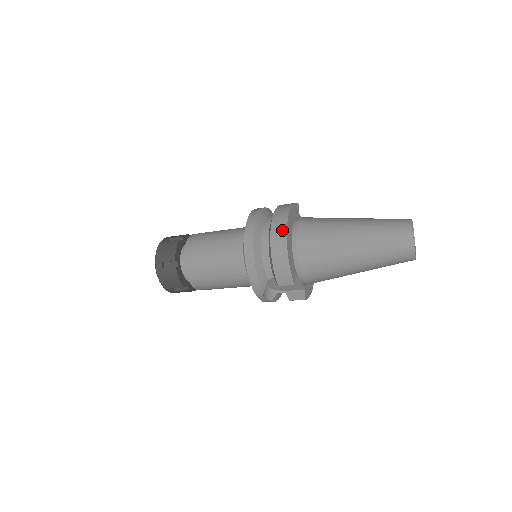
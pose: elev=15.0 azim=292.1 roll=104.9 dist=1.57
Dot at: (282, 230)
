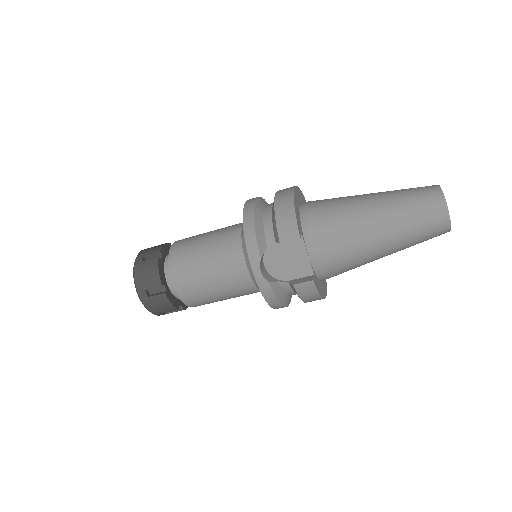
Dot at: (289, 189)
